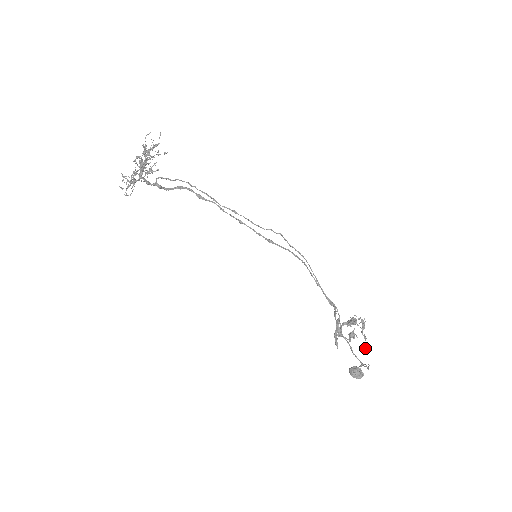
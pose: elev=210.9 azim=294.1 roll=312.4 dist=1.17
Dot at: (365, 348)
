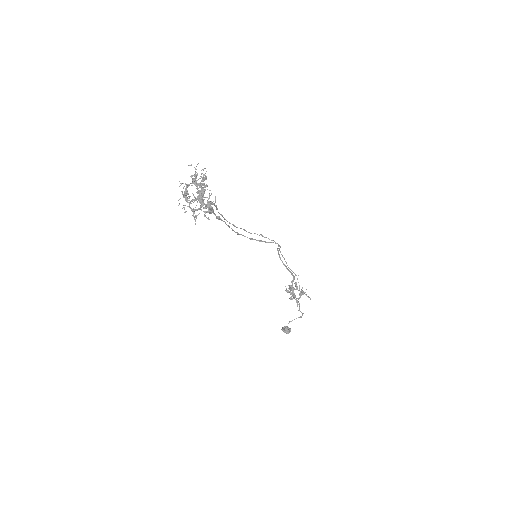
Dot at: occluded
